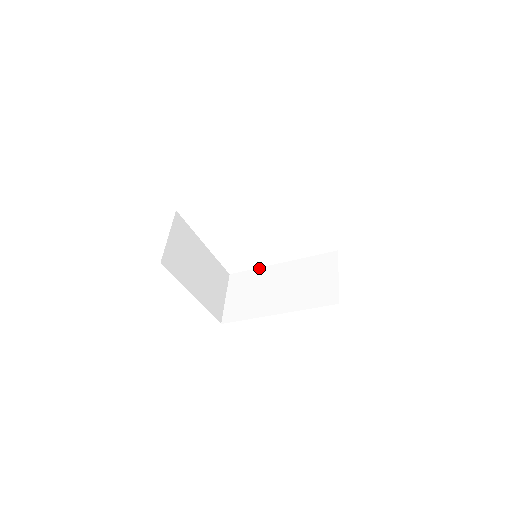
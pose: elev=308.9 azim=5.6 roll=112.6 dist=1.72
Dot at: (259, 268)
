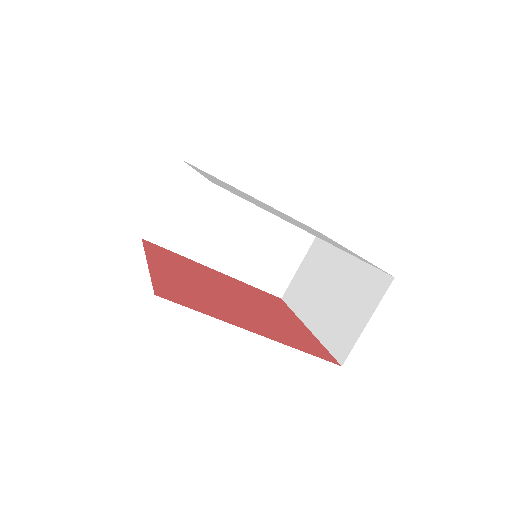
Dot at: occluded
